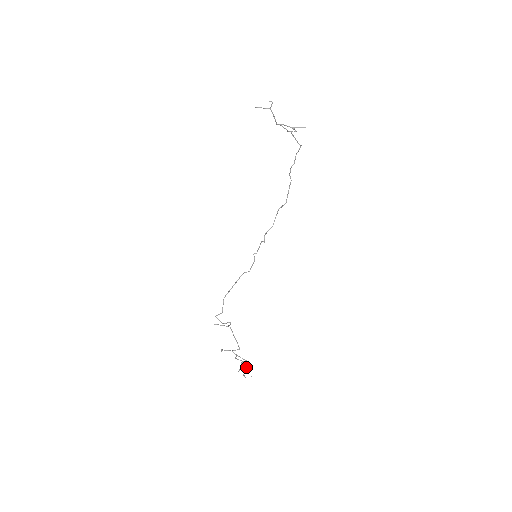
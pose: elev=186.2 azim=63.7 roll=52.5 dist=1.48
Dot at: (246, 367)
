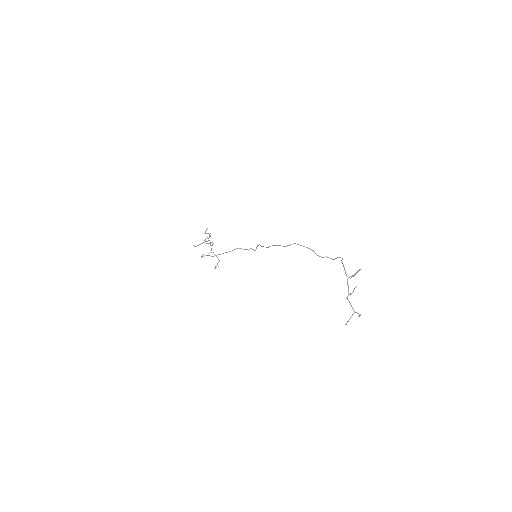
Dot at: (210, 236)
